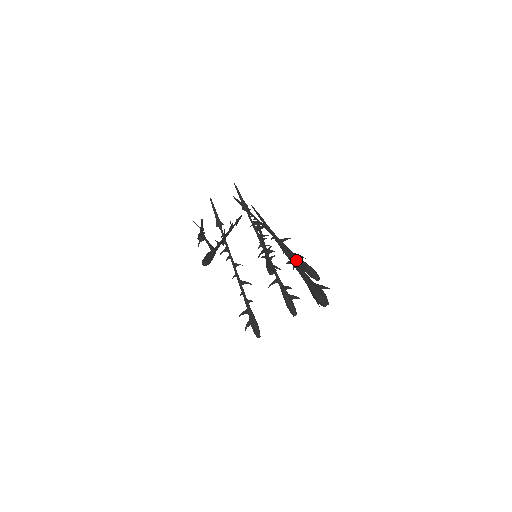
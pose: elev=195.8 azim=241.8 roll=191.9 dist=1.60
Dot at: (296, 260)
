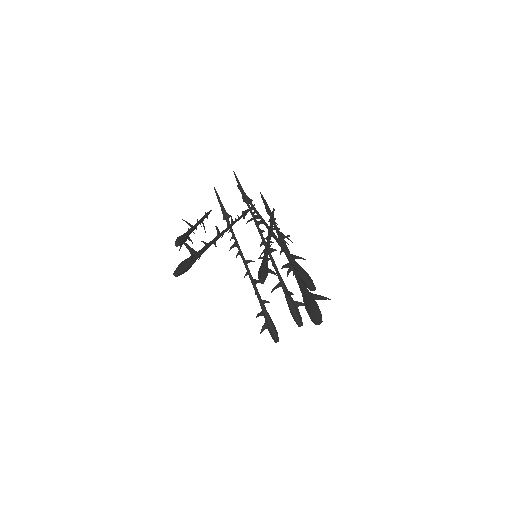
Dot at: (292, 264)
